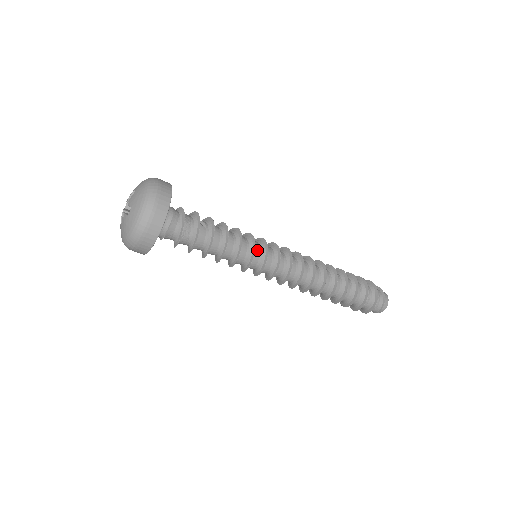
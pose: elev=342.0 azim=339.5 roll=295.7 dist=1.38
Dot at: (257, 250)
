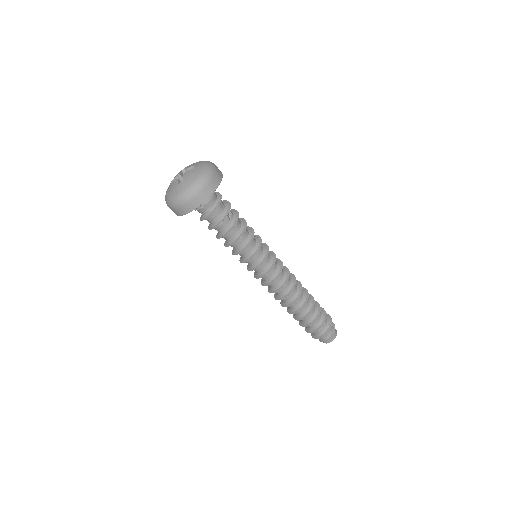
Dot at: (258, 255)
